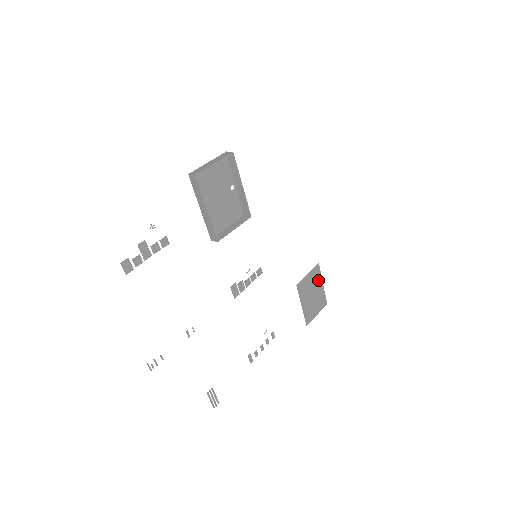
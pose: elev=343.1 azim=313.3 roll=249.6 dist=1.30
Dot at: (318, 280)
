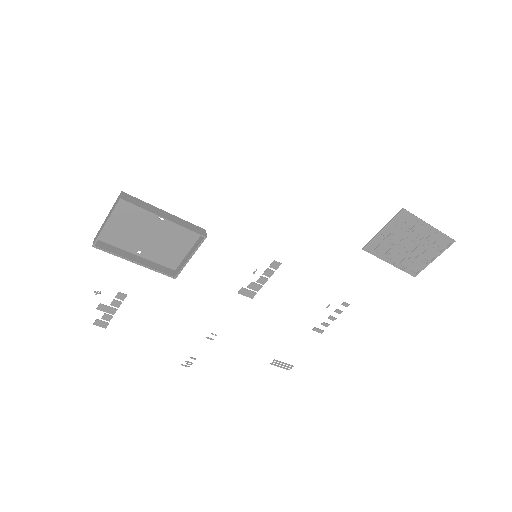
Dot at: (414, 225)
